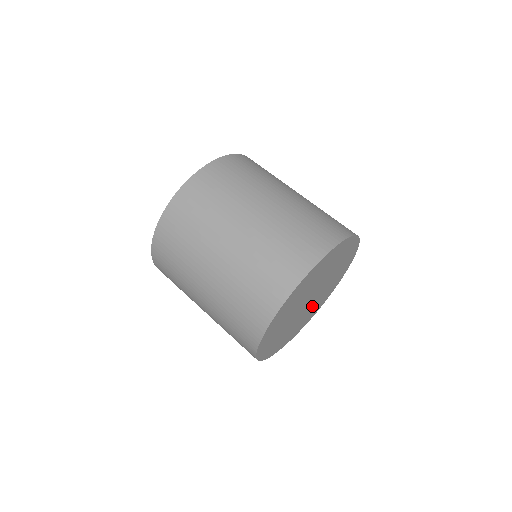
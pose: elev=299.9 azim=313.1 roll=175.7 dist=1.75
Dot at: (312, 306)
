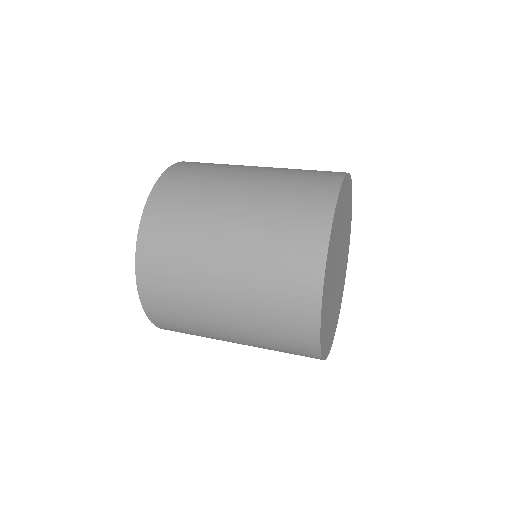
Dot at: (342, 265)
